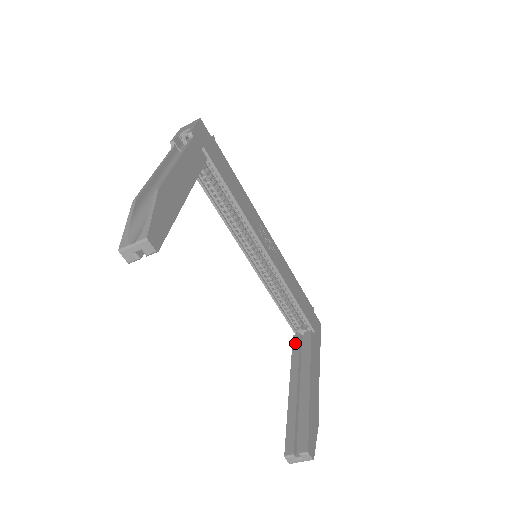
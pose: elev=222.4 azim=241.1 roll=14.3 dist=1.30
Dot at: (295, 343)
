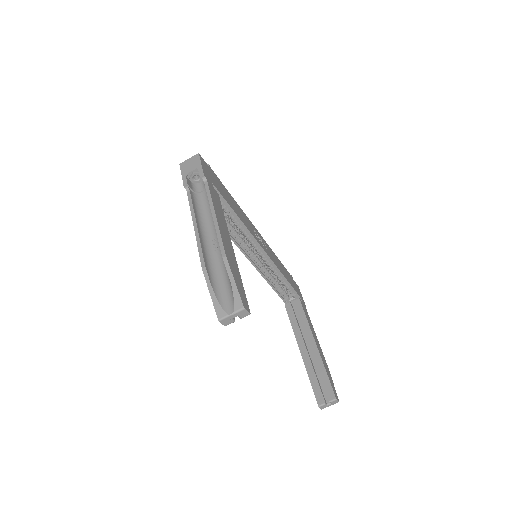
Dot at: (289, 312)
